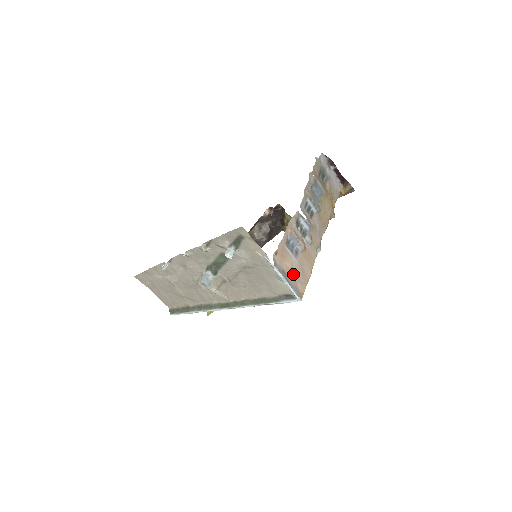
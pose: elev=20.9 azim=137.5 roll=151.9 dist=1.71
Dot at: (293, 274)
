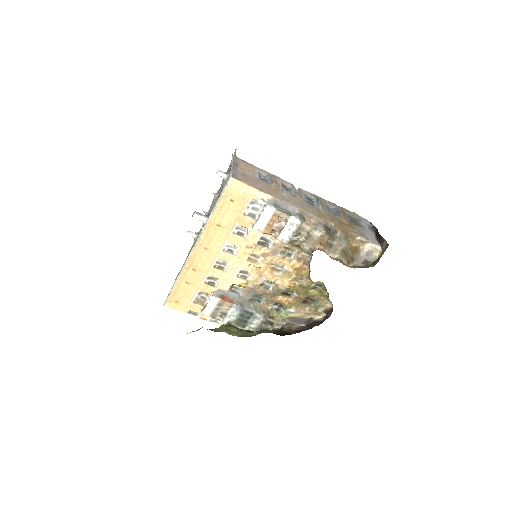
Dot at: (244, 174)
